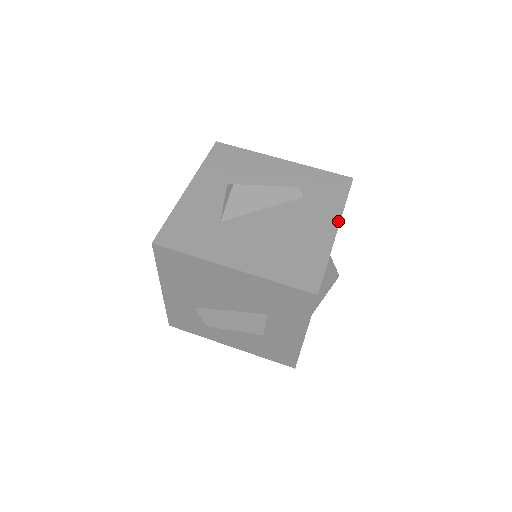
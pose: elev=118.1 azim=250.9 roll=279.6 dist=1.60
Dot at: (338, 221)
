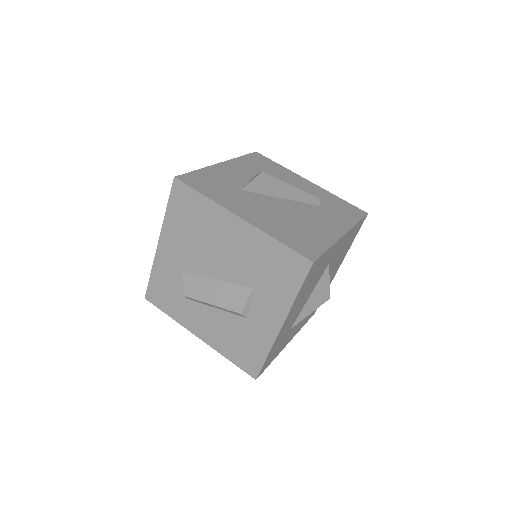
Dot at: (347, 230)
